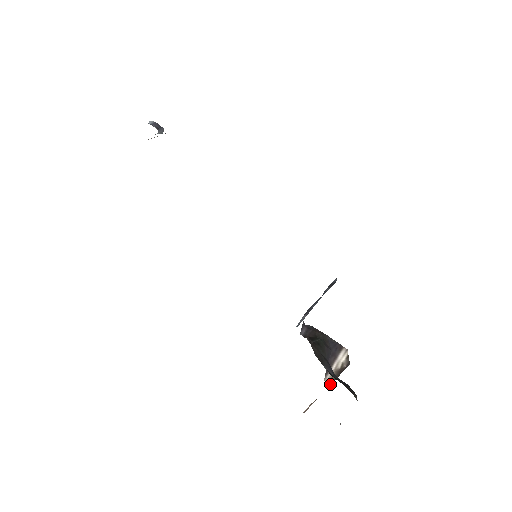
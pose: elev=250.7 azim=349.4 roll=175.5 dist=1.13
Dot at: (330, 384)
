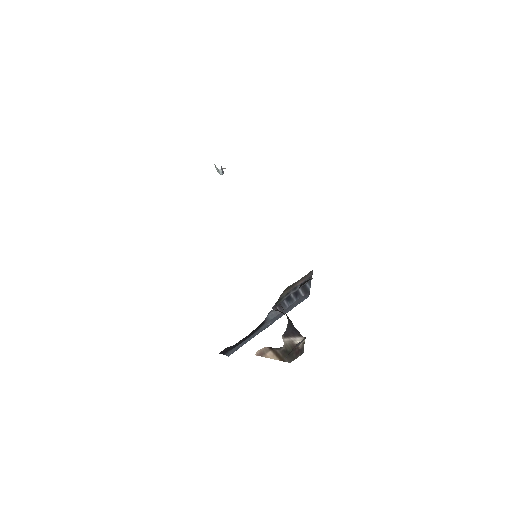
Dot at: (284, 348)
